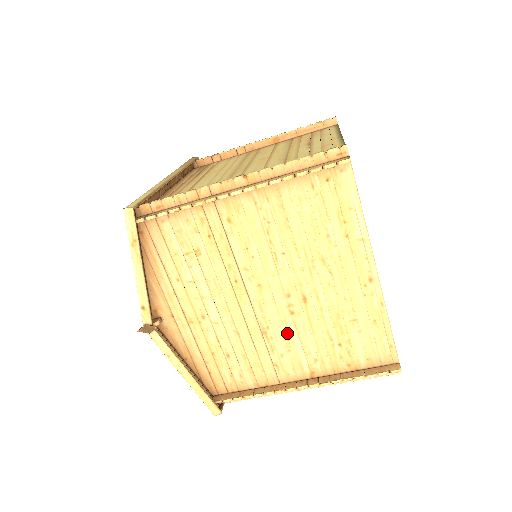
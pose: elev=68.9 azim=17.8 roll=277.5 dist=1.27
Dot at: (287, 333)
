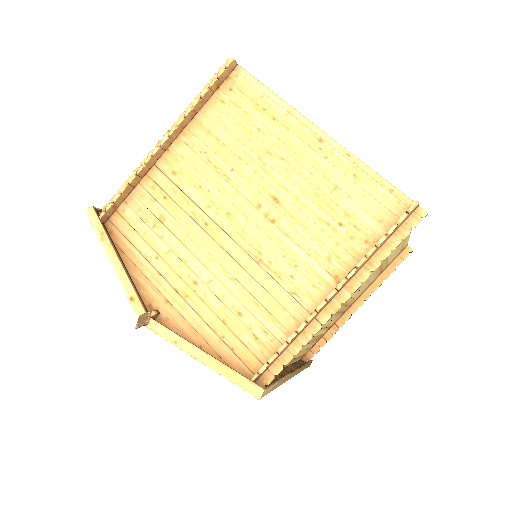
Dot at: (281, 247)
